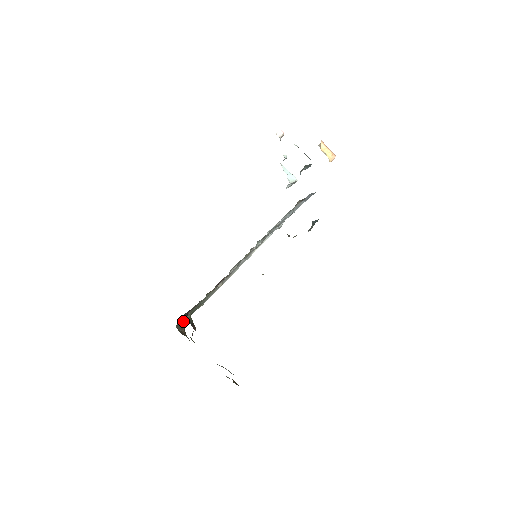
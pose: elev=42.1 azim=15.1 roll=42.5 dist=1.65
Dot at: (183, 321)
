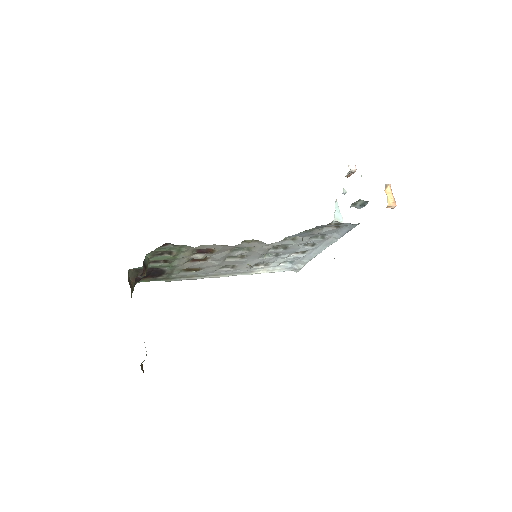
Dot at: (140, 274)
